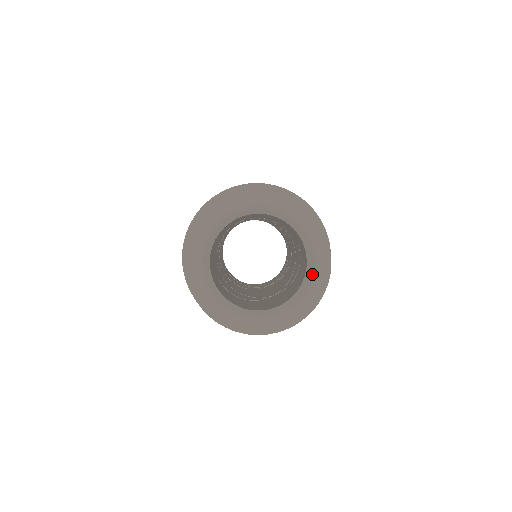
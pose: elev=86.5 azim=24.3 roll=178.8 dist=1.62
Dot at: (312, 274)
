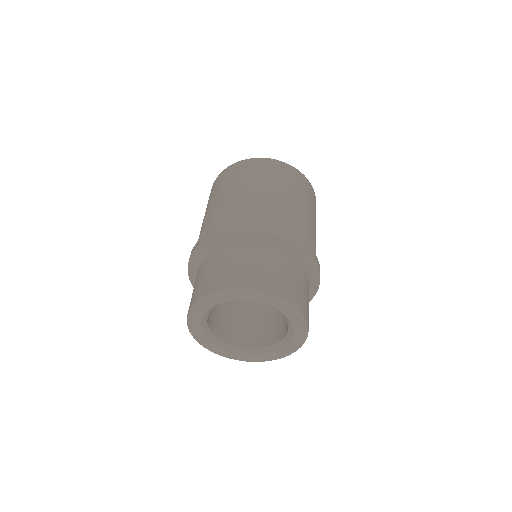
Dot at: (290, 323)
